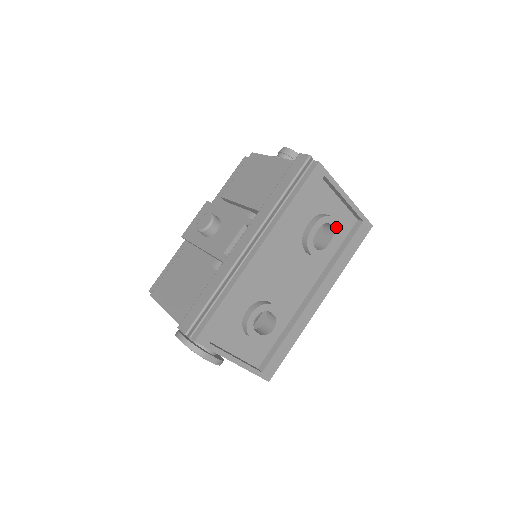
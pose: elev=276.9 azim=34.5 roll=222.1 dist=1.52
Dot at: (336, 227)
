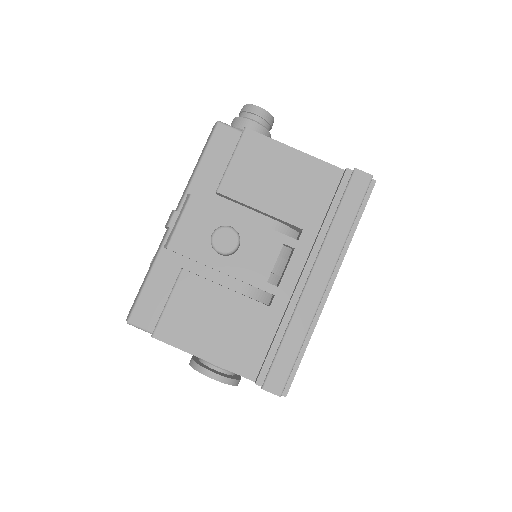
Dot at: occluded
